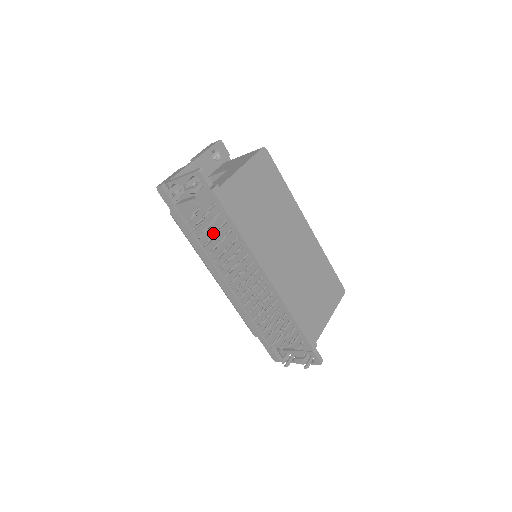
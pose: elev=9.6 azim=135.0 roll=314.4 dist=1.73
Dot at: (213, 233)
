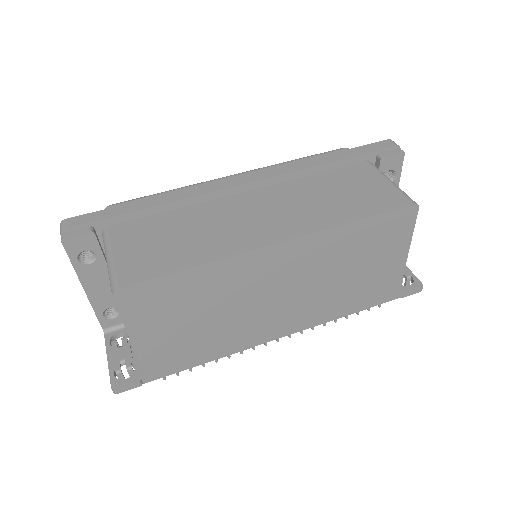
Dot at: occluded
